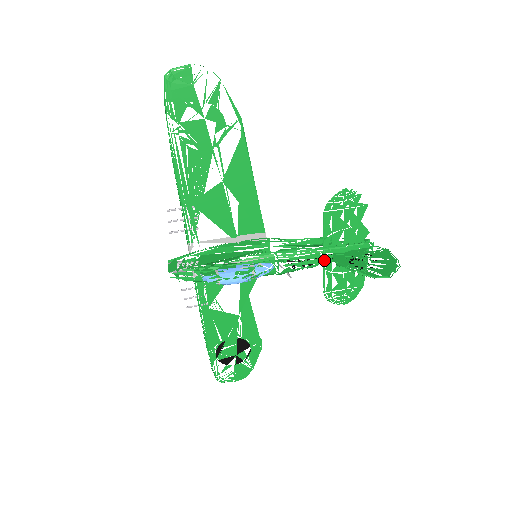
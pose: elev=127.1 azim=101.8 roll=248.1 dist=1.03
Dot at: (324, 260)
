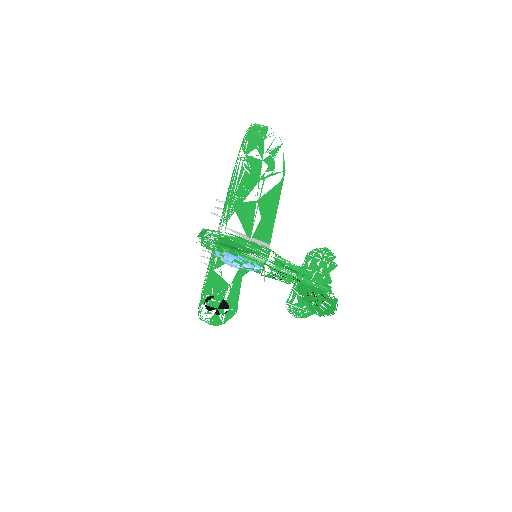
Dot at: (295, 283)
